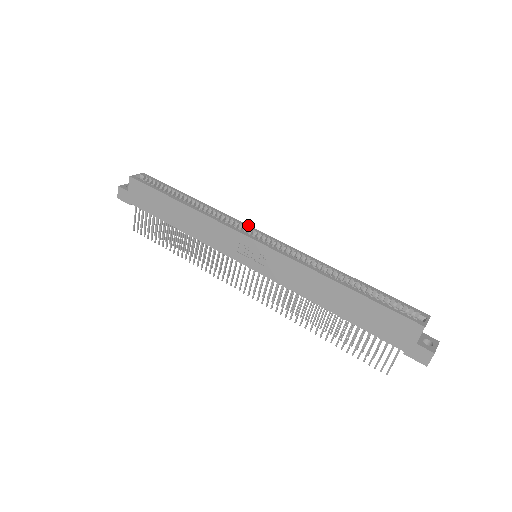
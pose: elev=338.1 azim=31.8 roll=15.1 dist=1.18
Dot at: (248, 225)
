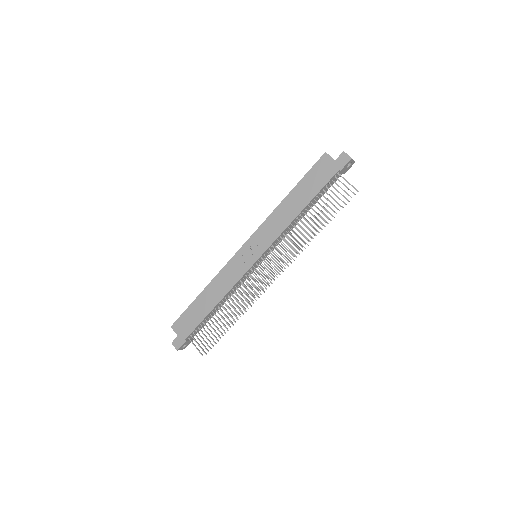
Dot at: occluded
